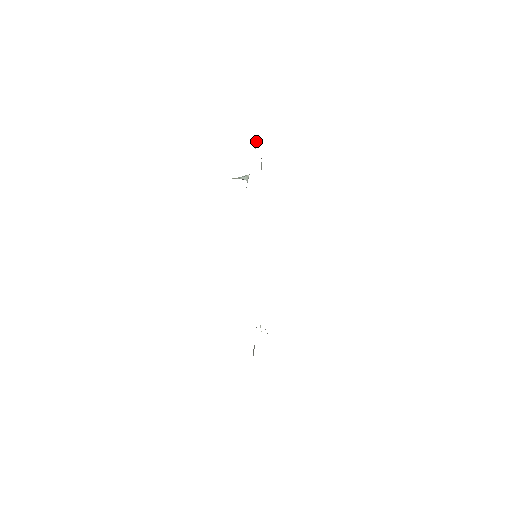
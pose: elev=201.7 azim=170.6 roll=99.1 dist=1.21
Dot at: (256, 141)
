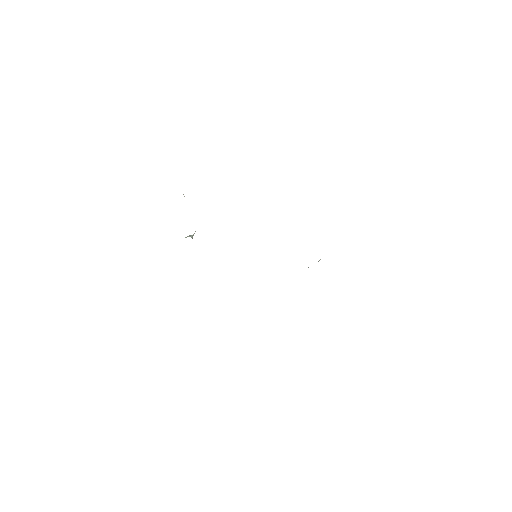
Dot at: (184, 196)
